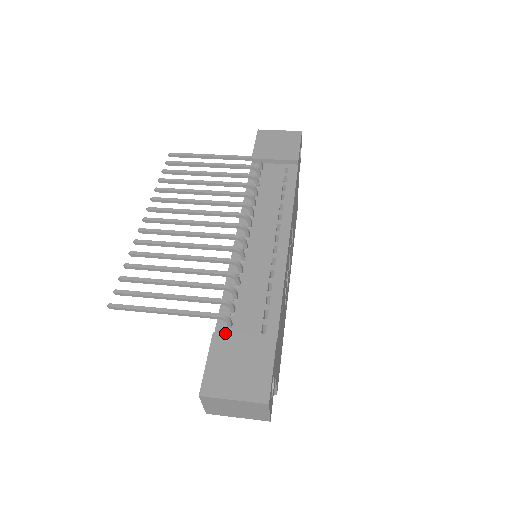
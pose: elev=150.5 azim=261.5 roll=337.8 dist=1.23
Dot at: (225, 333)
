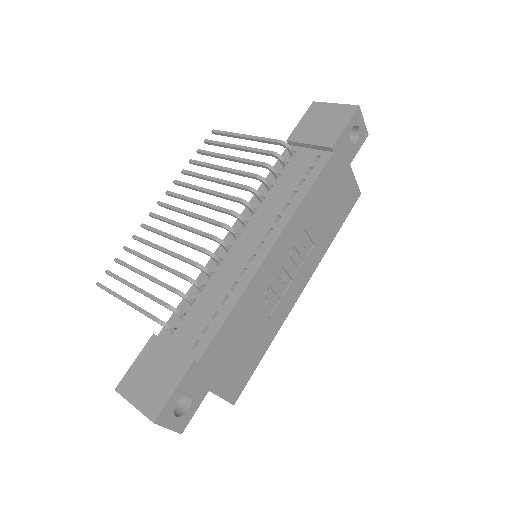
Dot at: (161, 338)
